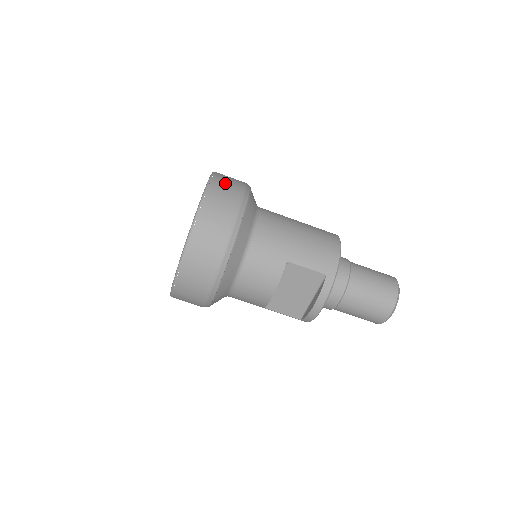
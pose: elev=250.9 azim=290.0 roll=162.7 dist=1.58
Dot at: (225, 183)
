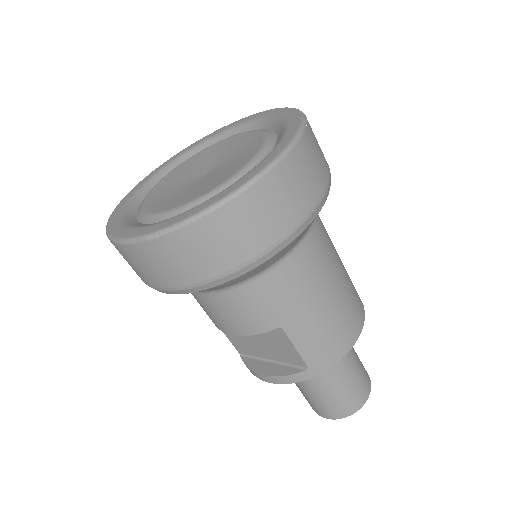
Dot at: (303, 173)
